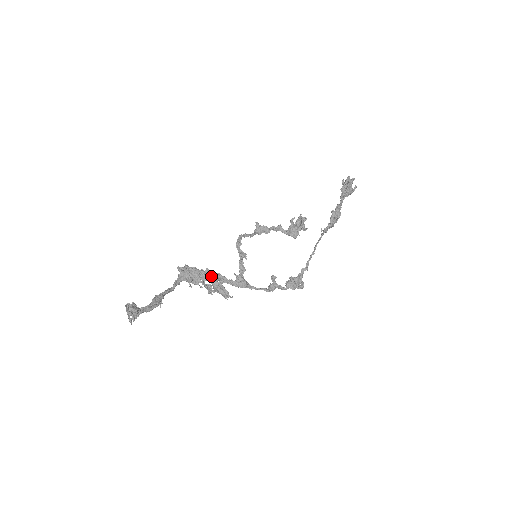
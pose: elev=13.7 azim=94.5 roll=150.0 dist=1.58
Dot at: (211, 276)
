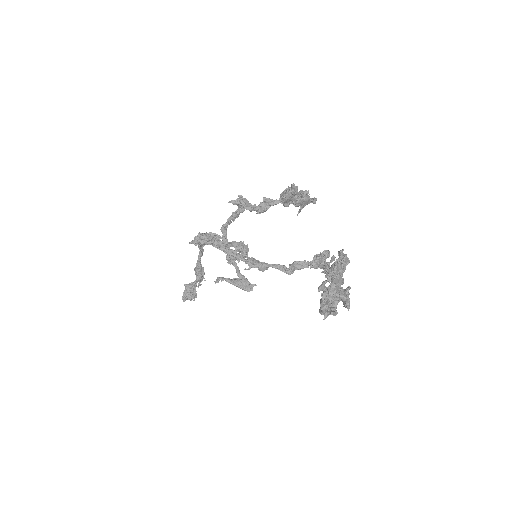
Dot at: (225, 249)
